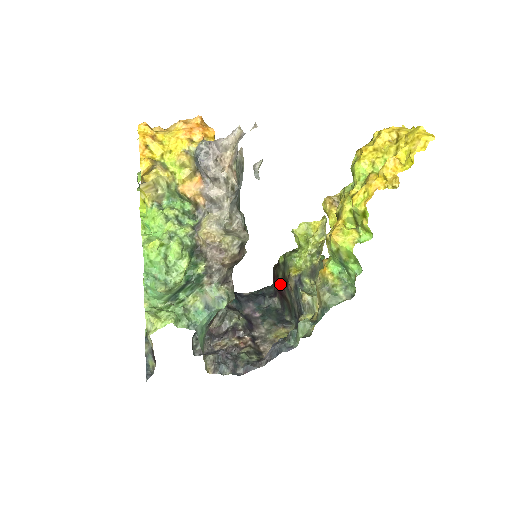
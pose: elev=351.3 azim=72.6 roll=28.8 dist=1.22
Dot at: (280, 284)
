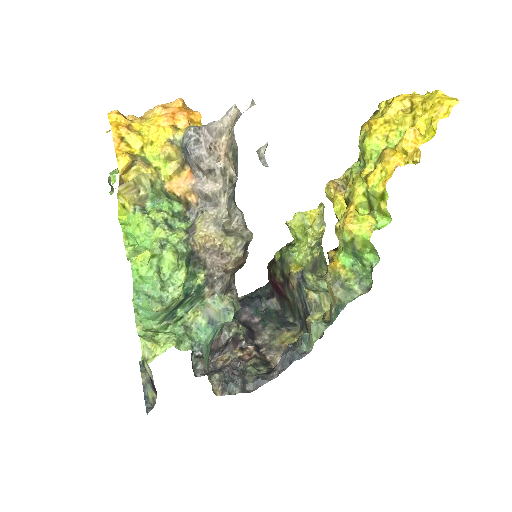
Dot at: (279, 283)
